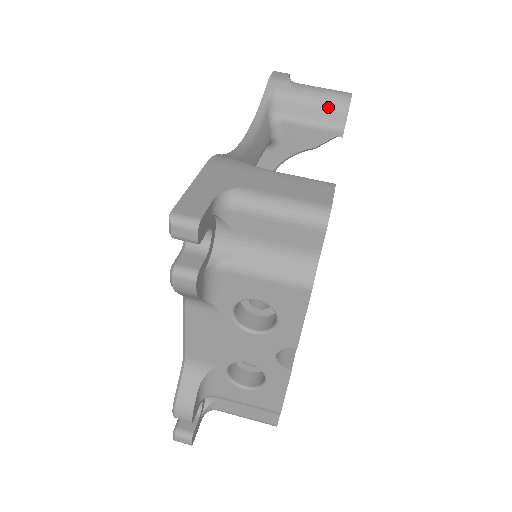
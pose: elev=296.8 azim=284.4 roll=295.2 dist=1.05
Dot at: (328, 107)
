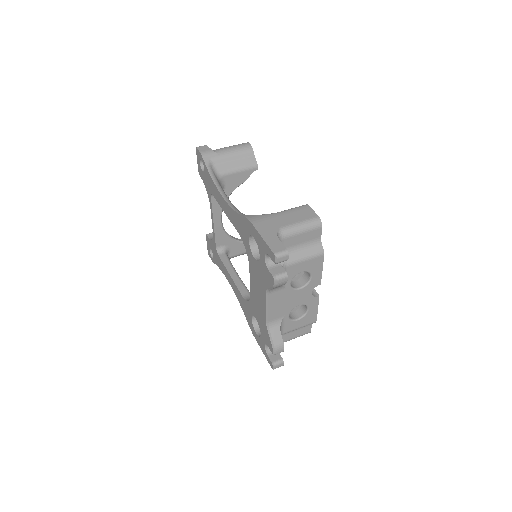
Dot at: (243, 157)
